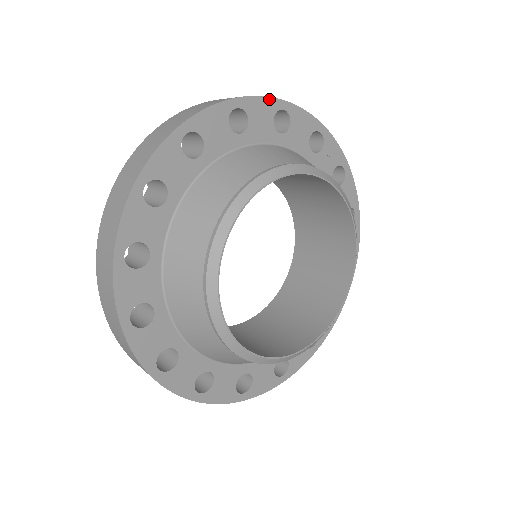
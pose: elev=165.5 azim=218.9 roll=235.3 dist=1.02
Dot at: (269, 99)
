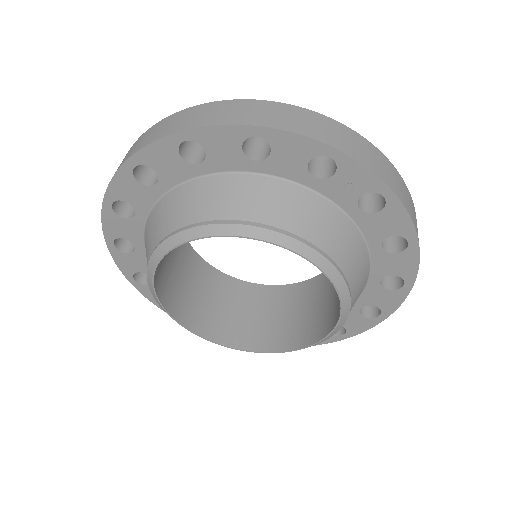
Dot at: (230, 127)
